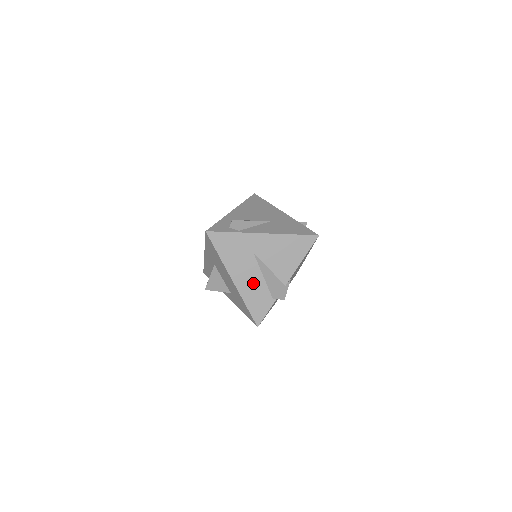
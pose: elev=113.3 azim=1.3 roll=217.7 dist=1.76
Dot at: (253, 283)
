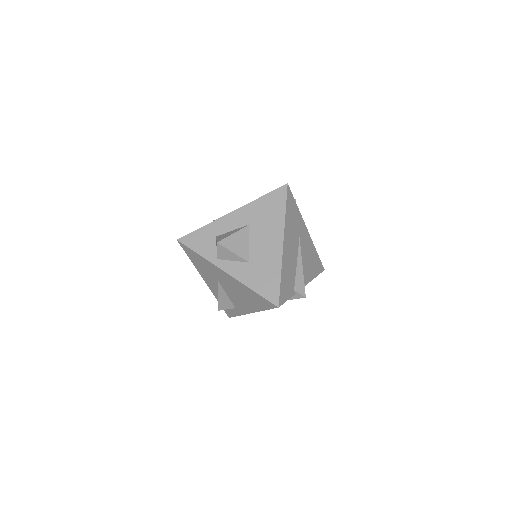
Dot at: (291, 261)
